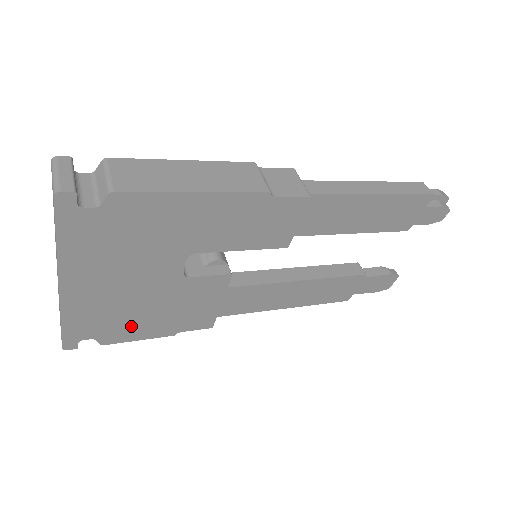
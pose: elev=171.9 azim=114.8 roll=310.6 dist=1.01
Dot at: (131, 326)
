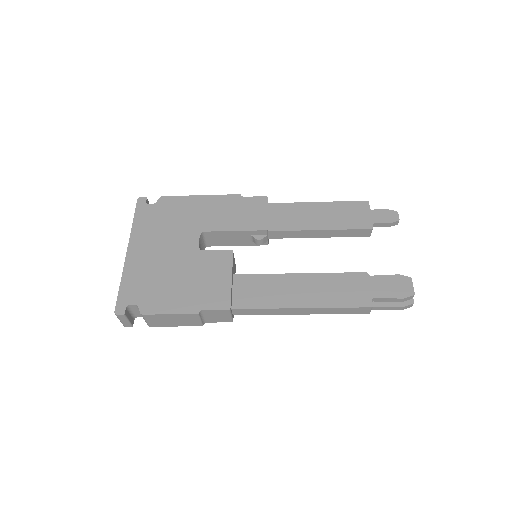
Dot at: (164, 295)
